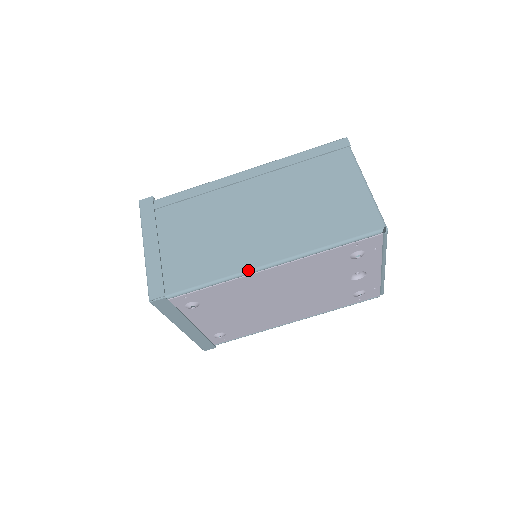
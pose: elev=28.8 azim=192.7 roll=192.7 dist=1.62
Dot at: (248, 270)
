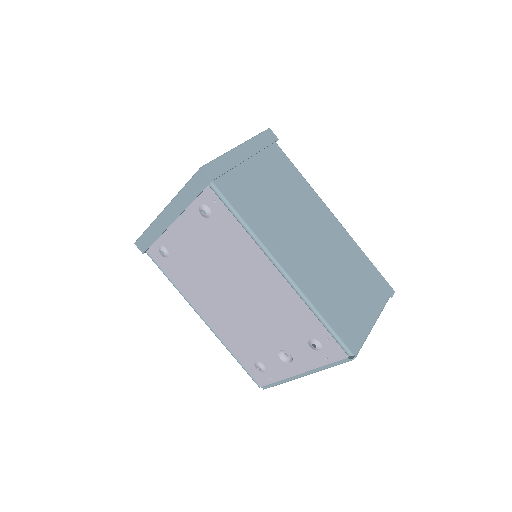
Dot at: (268, 250)
